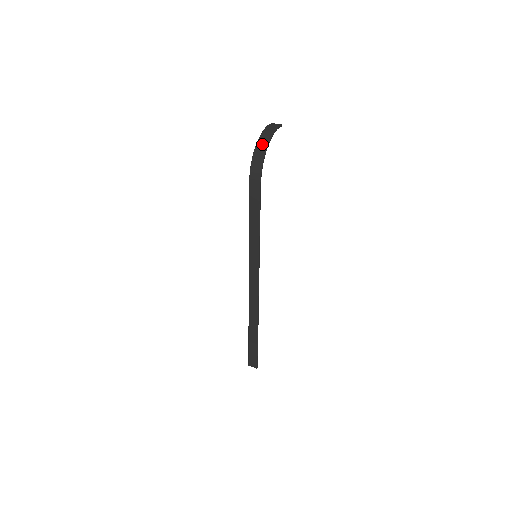
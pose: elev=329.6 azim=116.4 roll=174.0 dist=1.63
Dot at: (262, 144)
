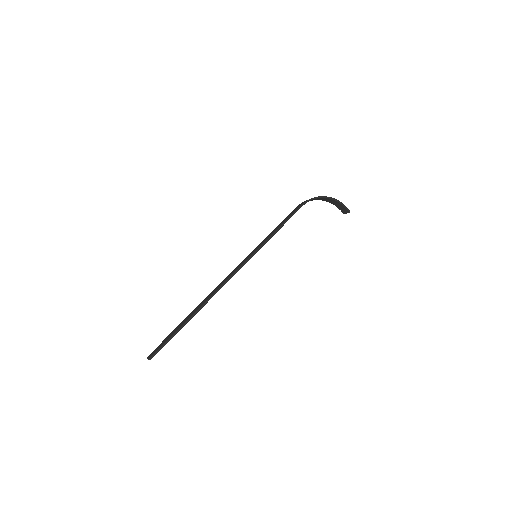
Dot at: occluded
